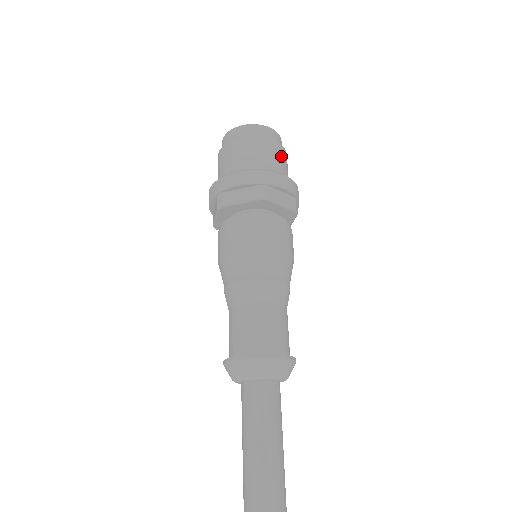
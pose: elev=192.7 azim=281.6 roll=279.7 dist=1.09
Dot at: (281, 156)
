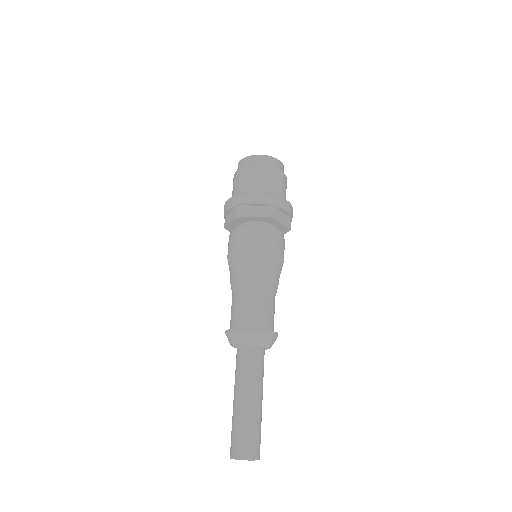
Dot at: (285, 184)
